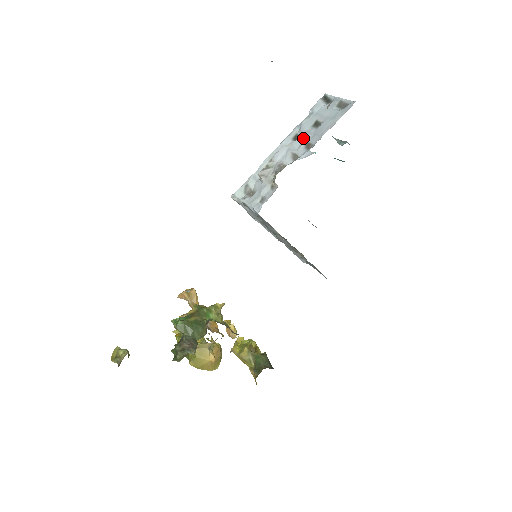
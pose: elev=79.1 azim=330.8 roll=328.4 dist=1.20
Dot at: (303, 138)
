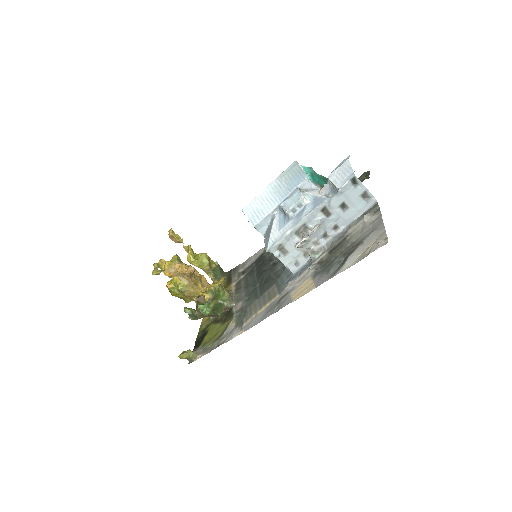
Dot at: (333, 219)
